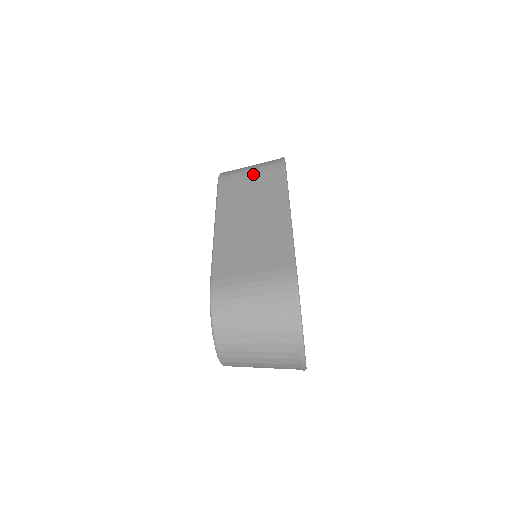
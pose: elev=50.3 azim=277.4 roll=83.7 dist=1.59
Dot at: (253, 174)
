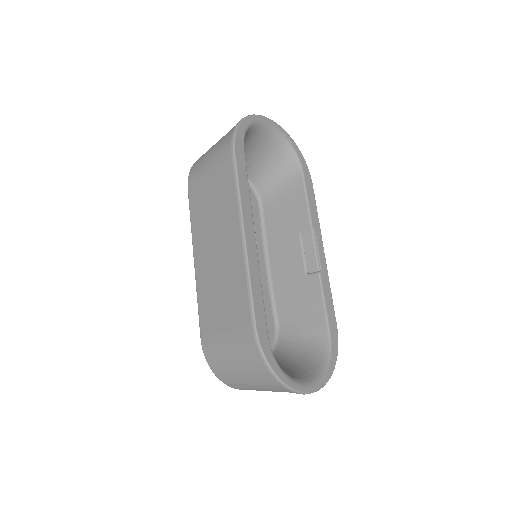
Dot at: (210, 172)
